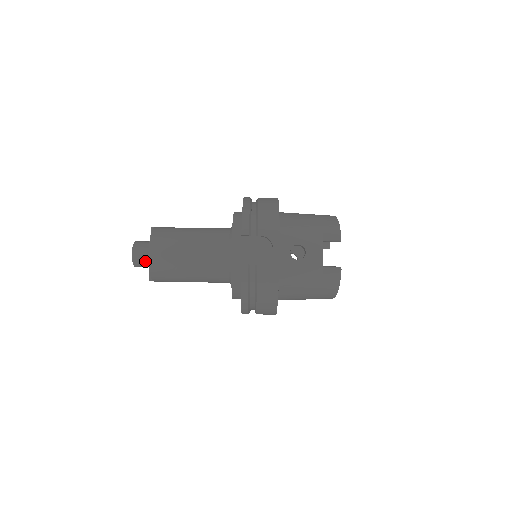
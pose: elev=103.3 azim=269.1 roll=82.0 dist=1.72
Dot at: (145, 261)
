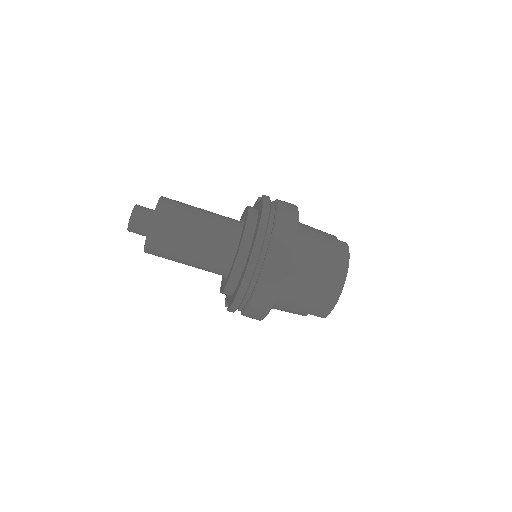
Dot at: occluded
